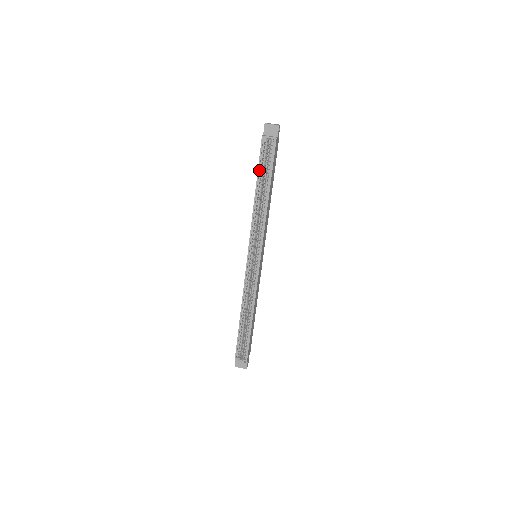
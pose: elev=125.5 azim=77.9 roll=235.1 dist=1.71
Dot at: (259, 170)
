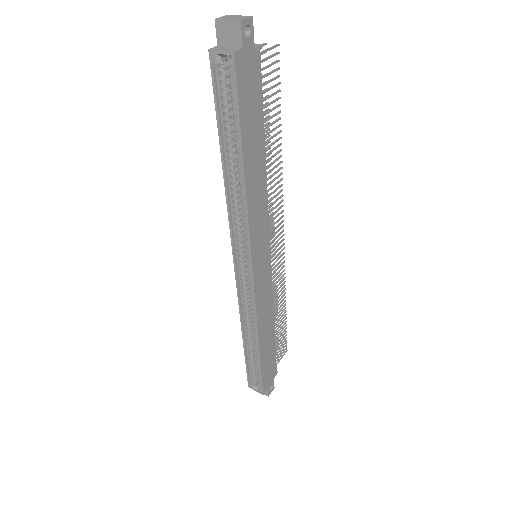
Dot at: (220, 119)
